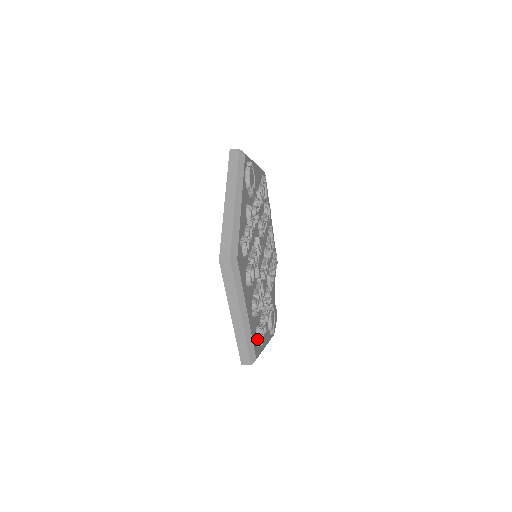
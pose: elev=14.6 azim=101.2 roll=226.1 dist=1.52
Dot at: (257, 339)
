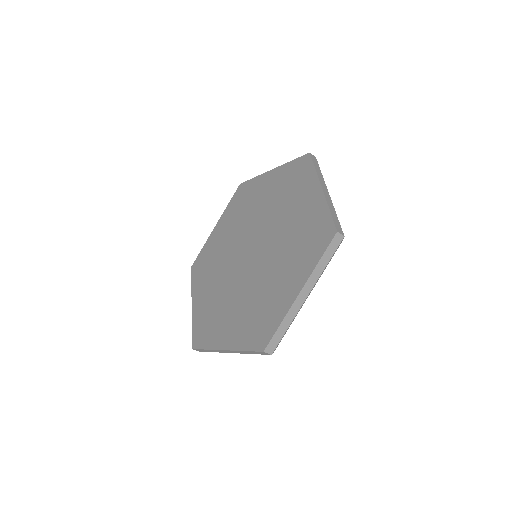
Dot at: occluded
